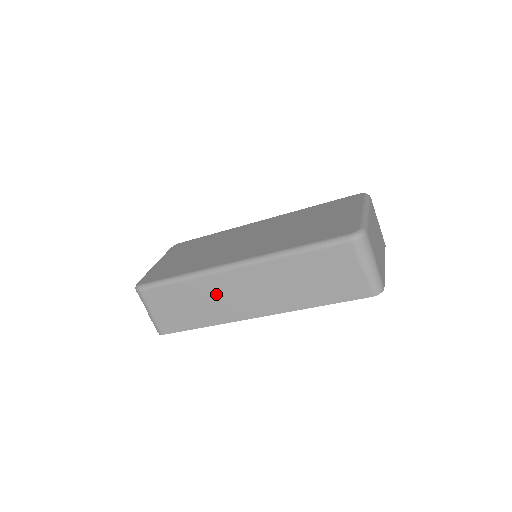
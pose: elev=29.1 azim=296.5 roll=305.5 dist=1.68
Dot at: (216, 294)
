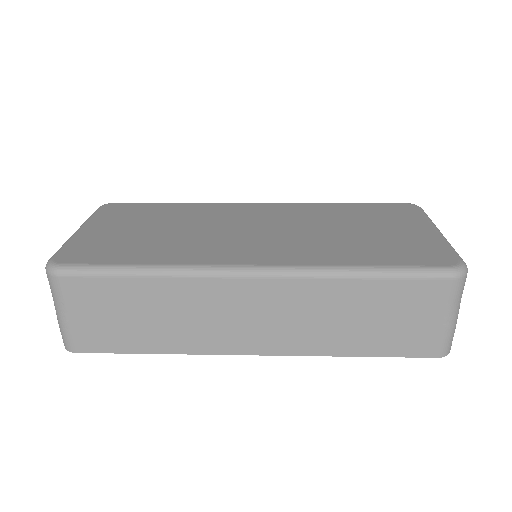
Dot at: (201, 309)
